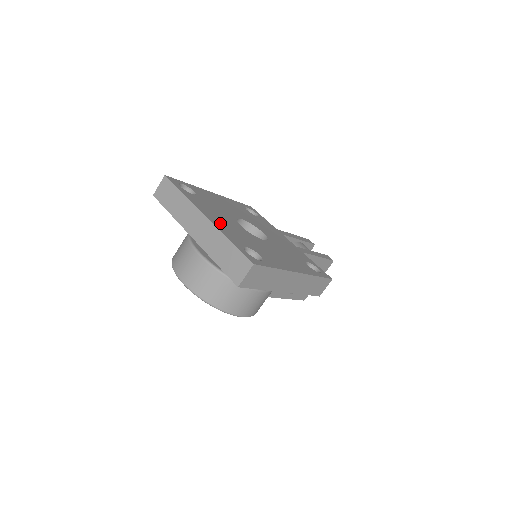
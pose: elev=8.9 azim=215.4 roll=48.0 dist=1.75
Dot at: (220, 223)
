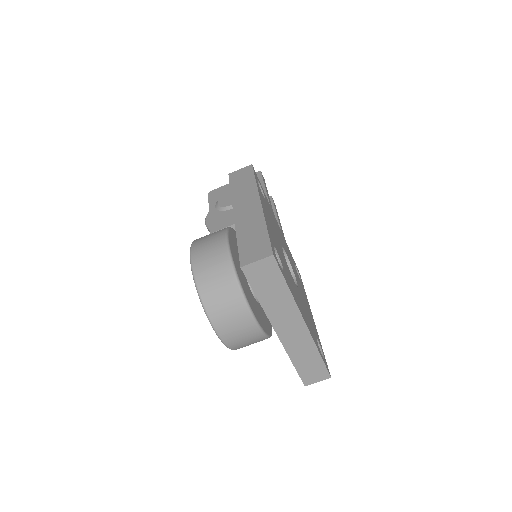
Dot at: occluded
